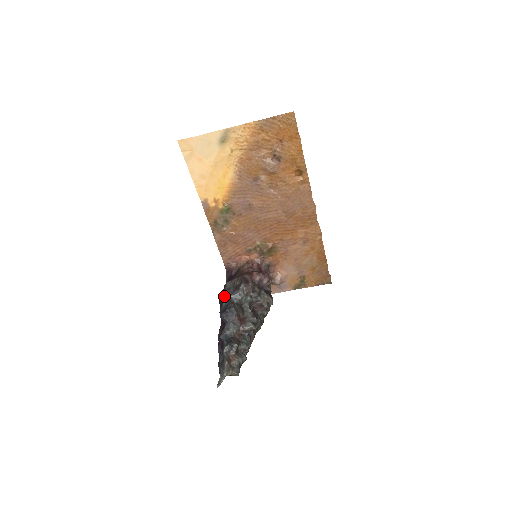
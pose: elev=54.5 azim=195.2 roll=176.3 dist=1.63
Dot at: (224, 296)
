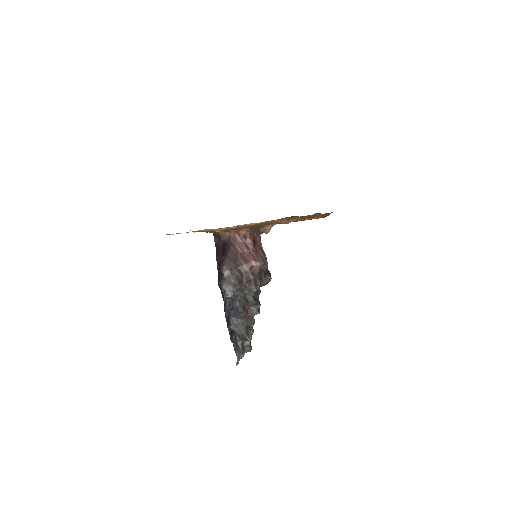
Dot at: (226, 291)
